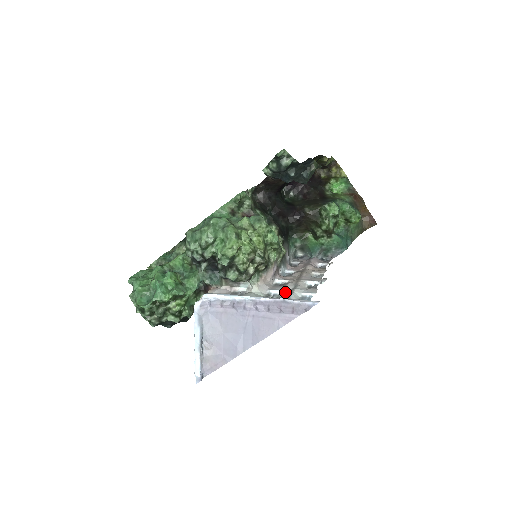
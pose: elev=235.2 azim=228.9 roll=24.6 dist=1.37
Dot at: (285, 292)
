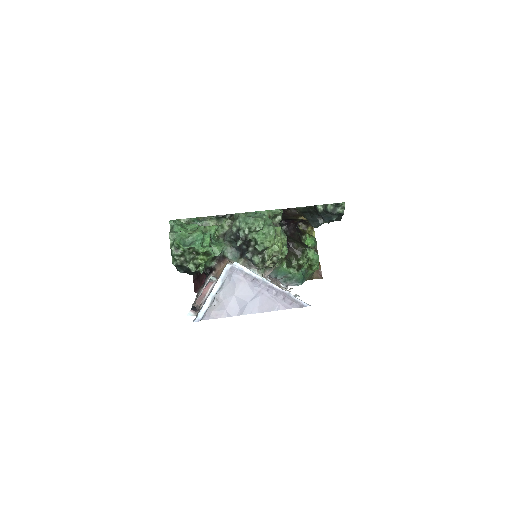
Dot at: occluded
